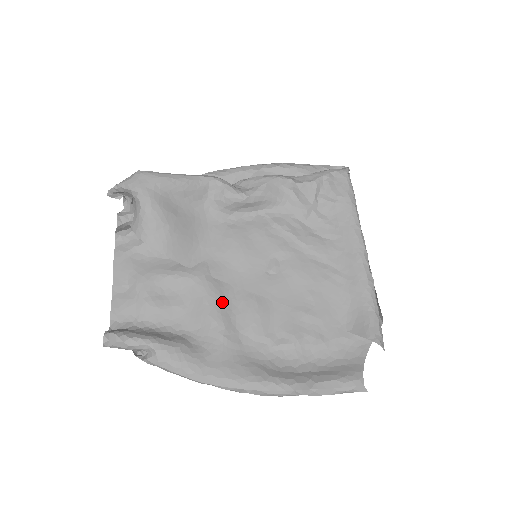
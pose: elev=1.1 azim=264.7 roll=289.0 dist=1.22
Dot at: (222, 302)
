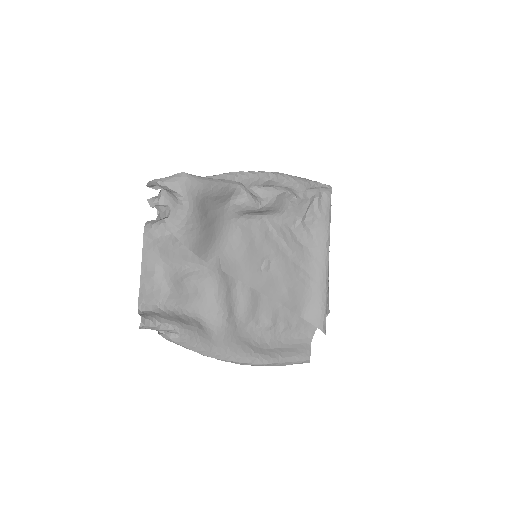
Dot at: (227, 293)
